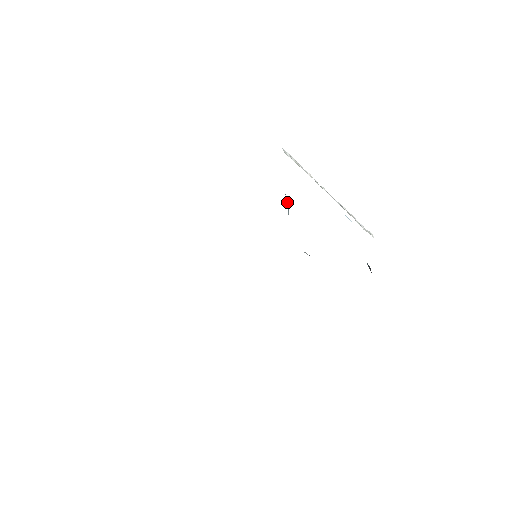
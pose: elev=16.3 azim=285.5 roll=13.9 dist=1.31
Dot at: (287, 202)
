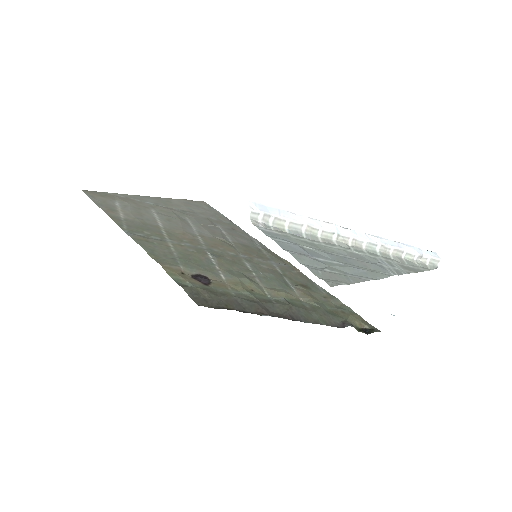
Dot at: occluded
